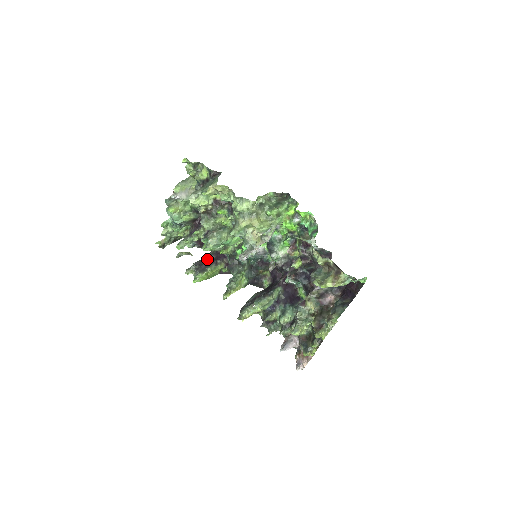
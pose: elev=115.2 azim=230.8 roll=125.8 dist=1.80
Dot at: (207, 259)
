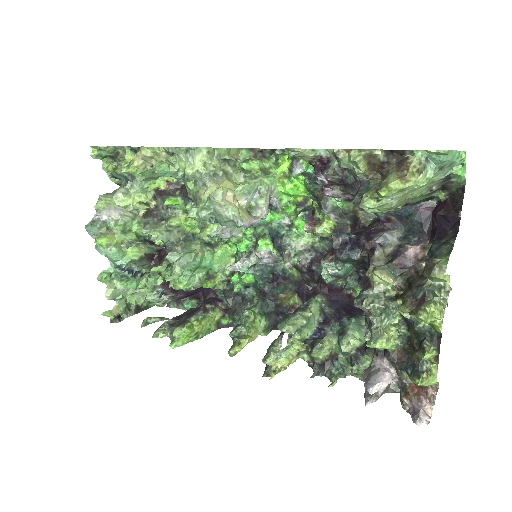
Dot at: (189, 310)
